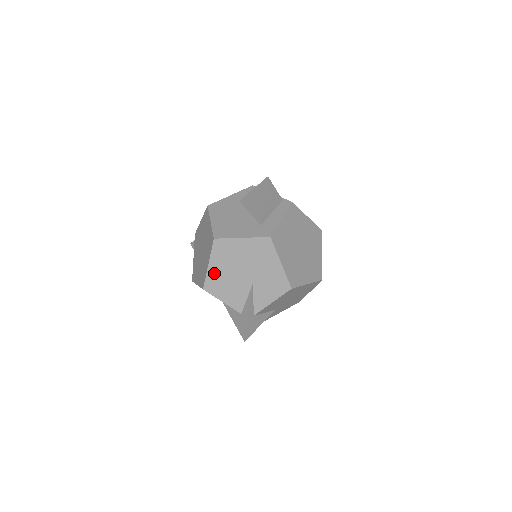
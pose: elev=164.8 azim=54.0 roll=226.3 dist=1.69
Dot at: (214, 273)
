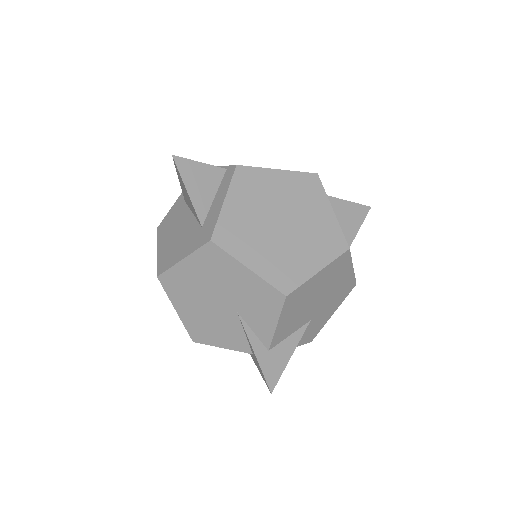
Dot at: (188, 318)
